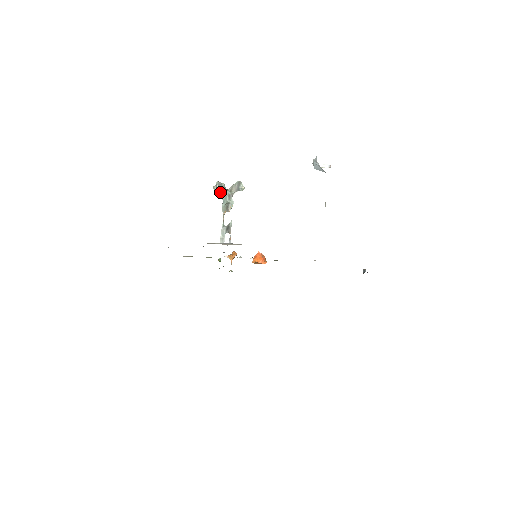
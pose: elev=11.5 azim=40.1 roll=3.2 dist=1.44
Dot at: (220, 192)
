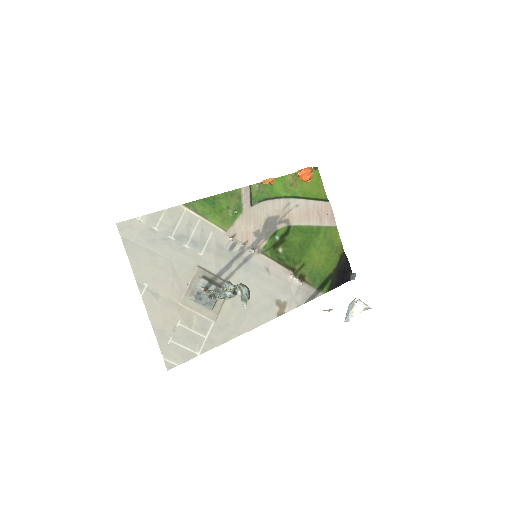
Dot at: occluded
